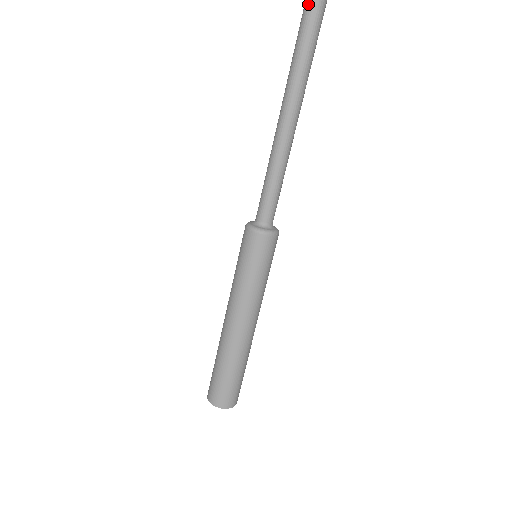
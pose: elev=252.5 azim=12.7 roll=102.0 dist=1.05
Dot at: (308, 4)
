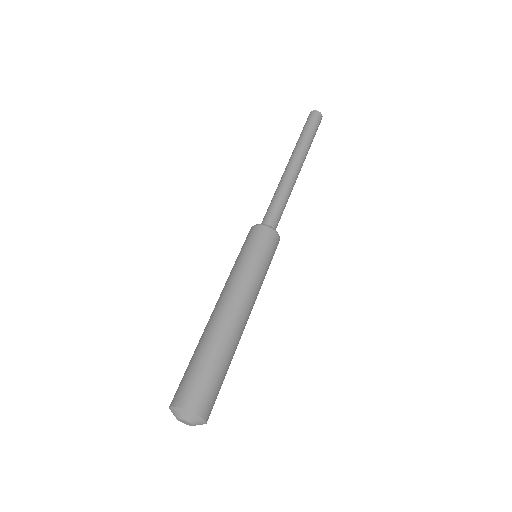
Dot at: (310, 116)
